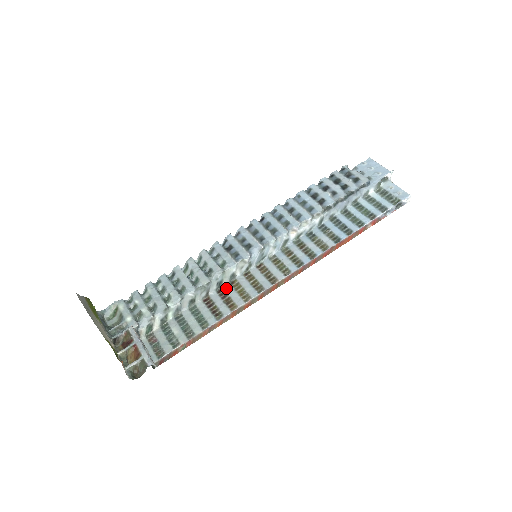
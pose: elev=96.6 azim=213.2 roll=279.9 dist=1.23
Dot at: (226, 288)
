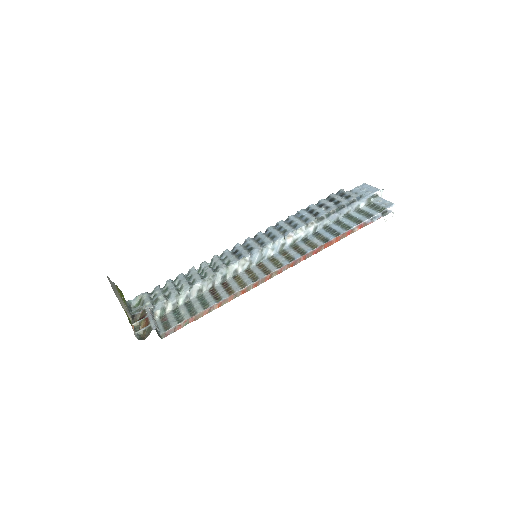
Dot at: (229, 281)
